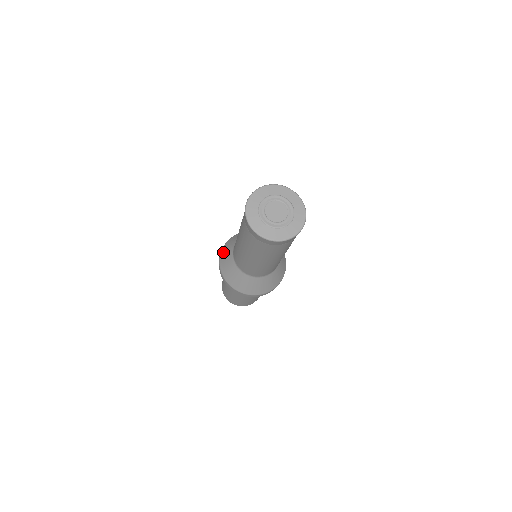
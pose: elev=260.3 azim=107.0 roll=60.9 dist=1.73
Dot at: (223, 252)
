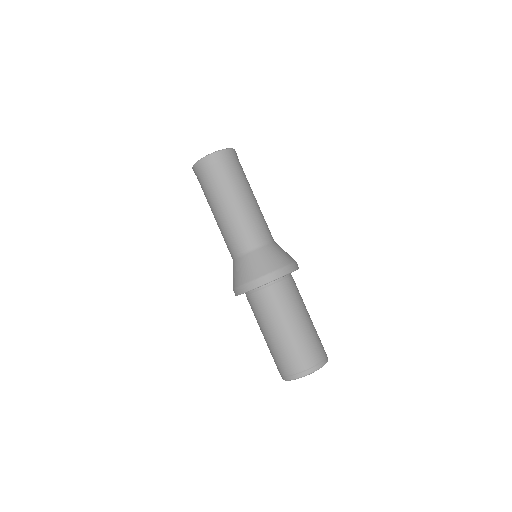
Dot at: (233, 282)
